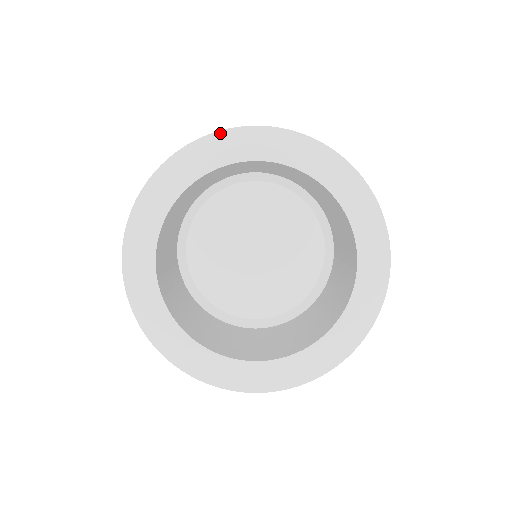
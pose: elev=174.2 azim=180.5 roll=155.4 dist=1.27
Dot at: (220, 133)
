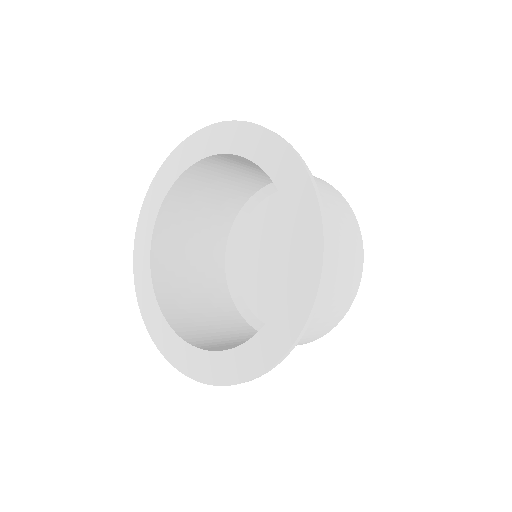
Dot at: (252, 125)
